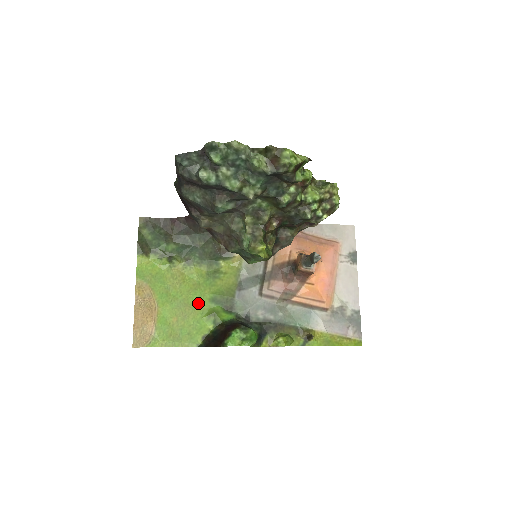
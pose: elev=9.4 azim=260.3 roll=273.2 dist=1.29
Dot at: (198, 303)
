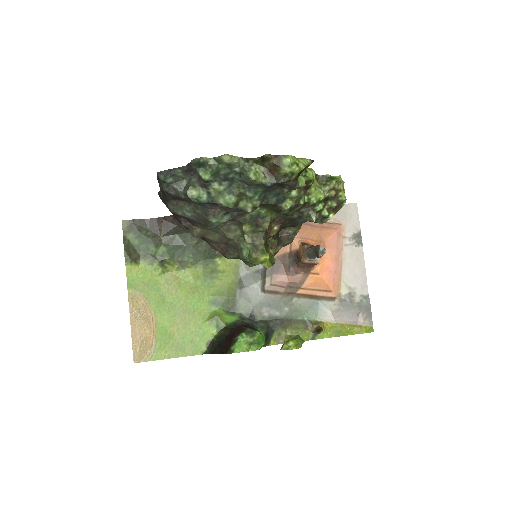
Dot at: (198, 308)
